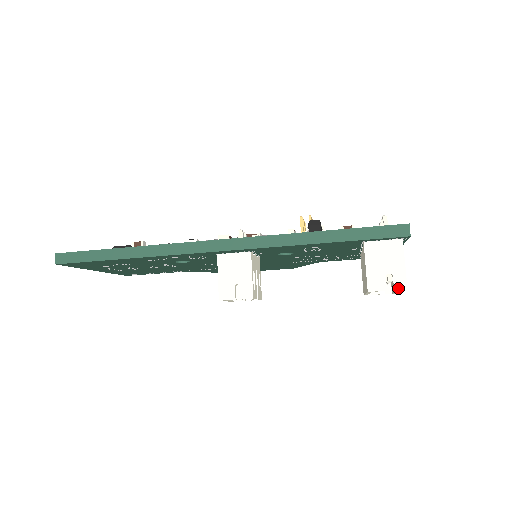
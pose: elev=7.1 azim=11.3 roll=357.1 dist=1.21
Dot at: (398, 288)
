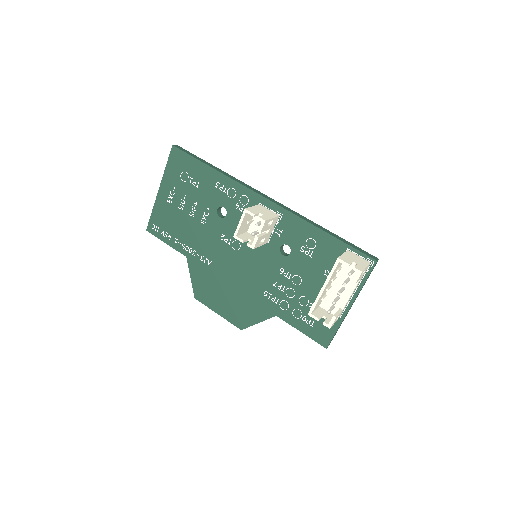
Dot at: (357, 268)
